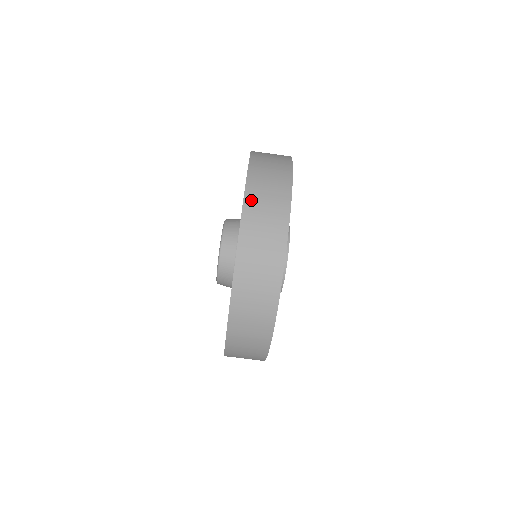
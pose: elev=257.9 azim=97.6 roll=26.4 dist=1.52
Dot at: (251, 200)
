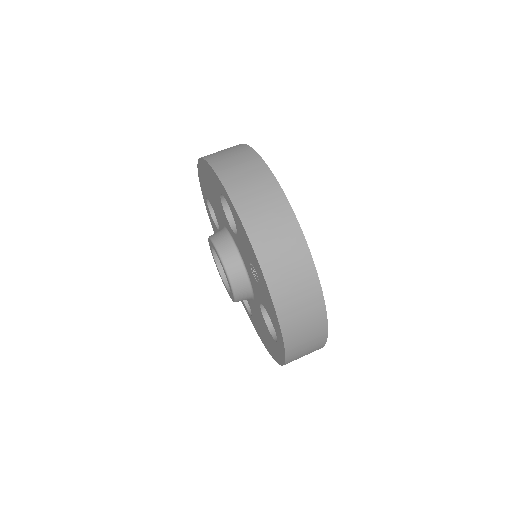
Dot at: occluded
